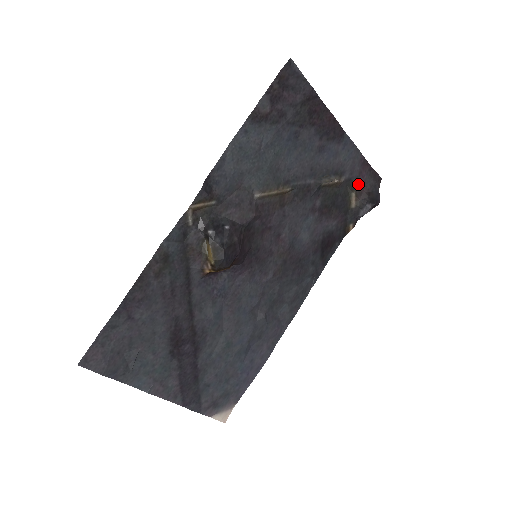
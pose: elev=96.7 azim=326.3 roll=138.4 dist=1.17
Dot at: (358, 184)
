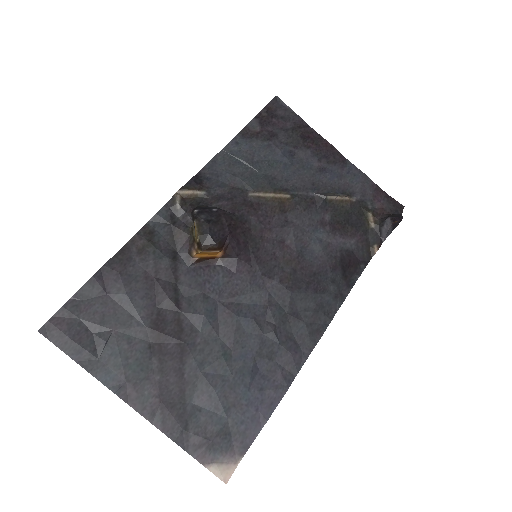
Dot at: (374, 207)
